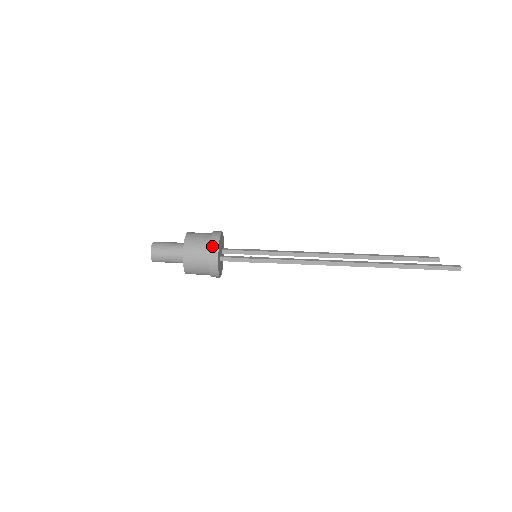
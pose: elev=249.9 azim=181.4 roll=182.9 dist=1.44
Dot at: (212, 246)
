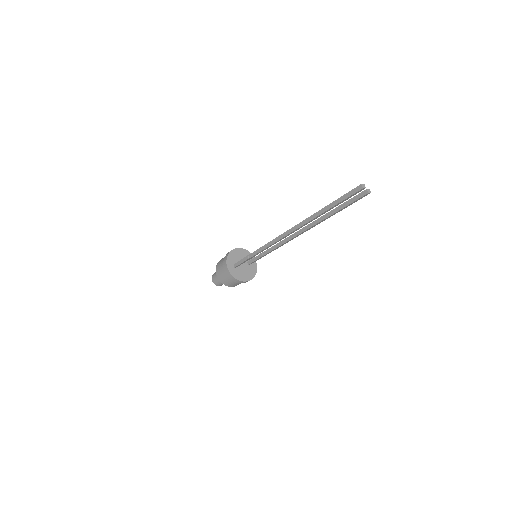
Dot at: (225, 258)
